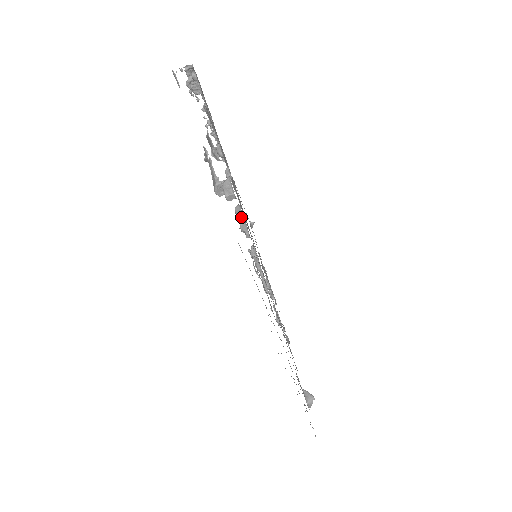
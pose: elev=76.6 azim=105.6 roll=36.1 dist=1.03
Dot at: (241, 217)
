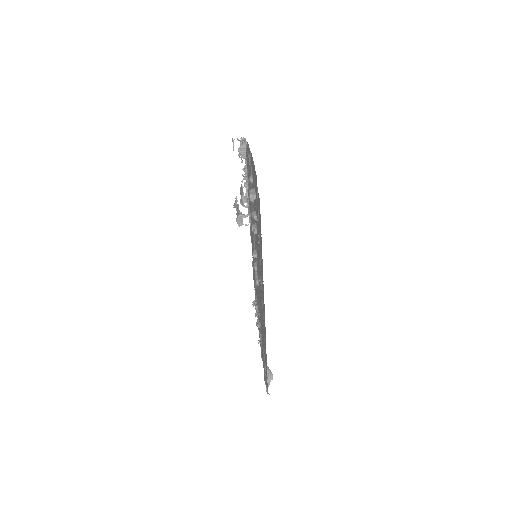
Dot at: (255, 216)
